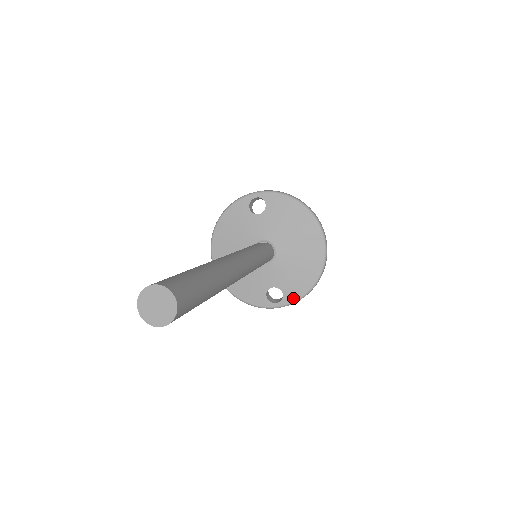
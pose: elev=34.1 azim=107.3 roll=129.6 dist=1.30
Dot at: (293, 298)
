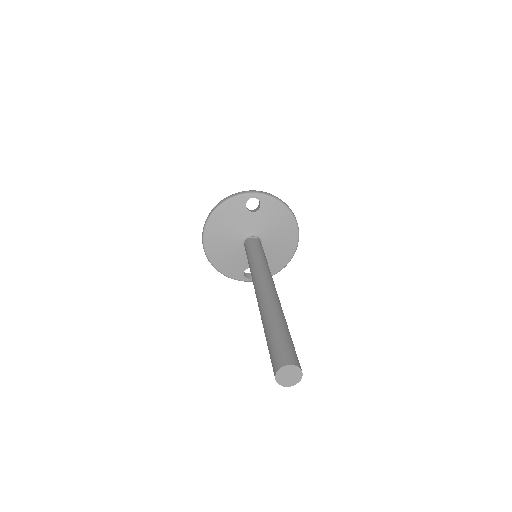
Dot at: occluded
